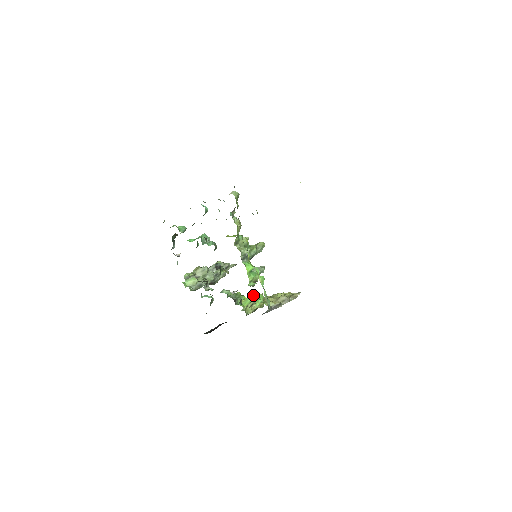
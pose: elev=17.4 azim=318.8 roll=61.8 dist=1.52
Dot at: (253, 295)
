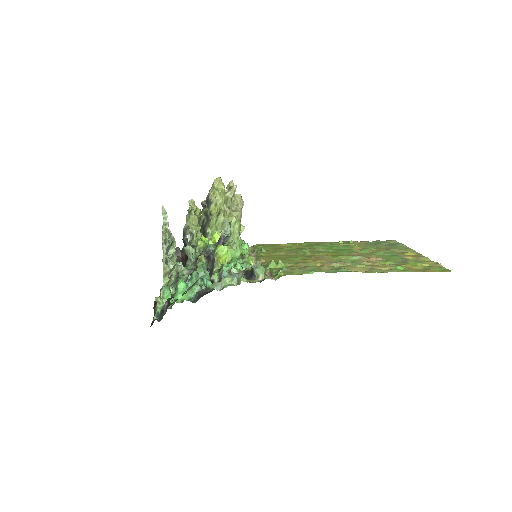
Dot at: occluded
